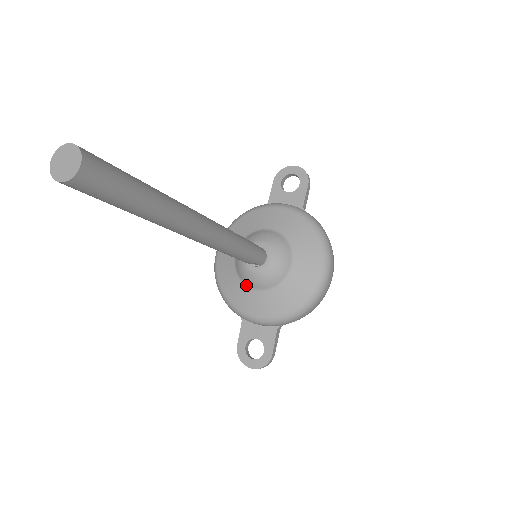
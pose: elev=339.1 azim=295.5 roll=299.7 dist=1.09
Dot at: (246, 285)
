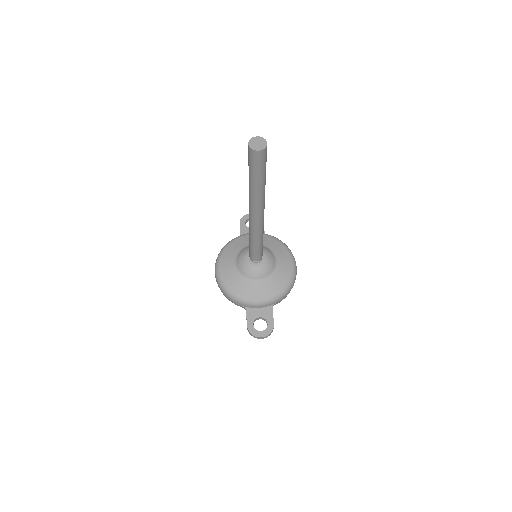
Dot at: (249, 279)
